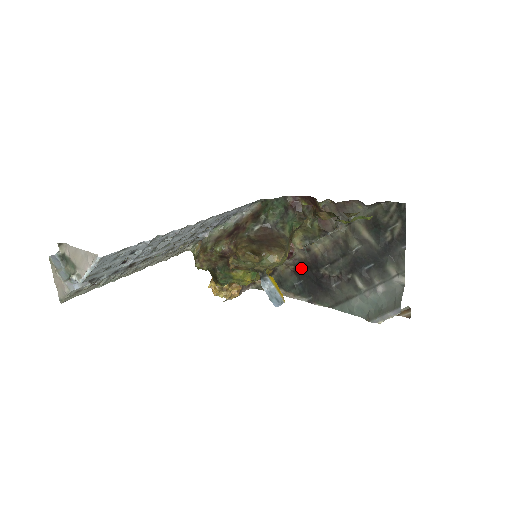
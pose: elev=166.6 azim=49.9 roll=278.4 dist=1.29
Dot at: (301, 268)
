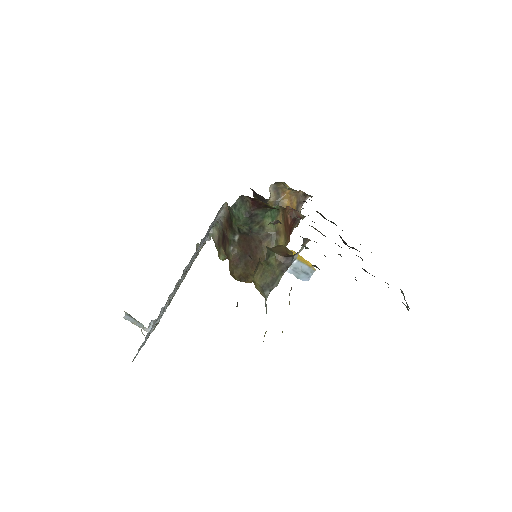
Dot at: occluded
